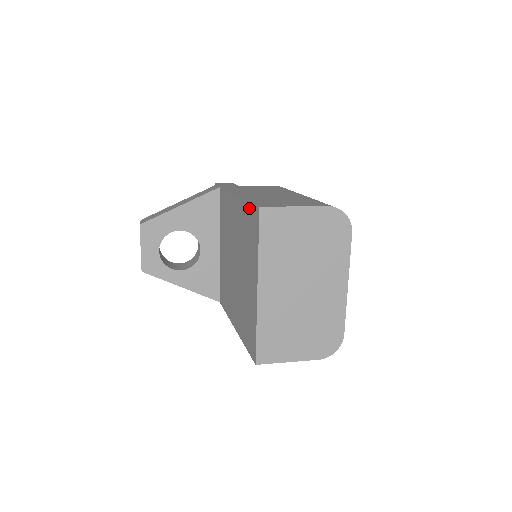
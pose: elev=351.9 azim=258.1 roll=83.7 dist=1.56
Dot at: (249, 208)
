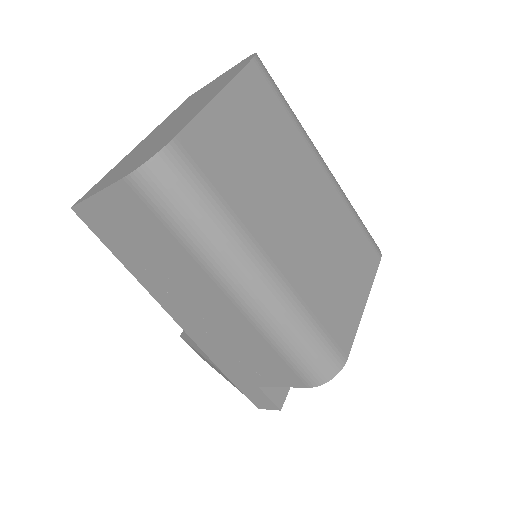
Dot at: occluded
